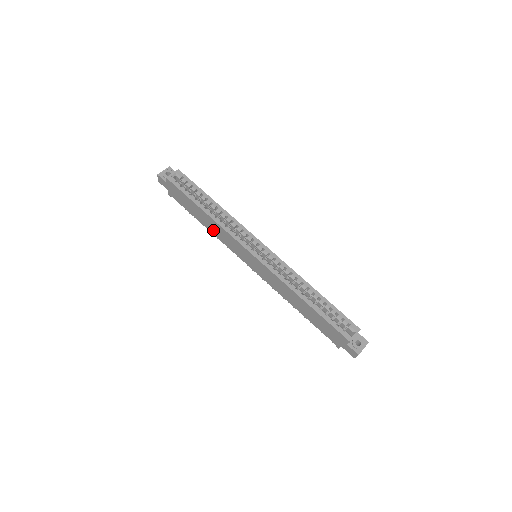
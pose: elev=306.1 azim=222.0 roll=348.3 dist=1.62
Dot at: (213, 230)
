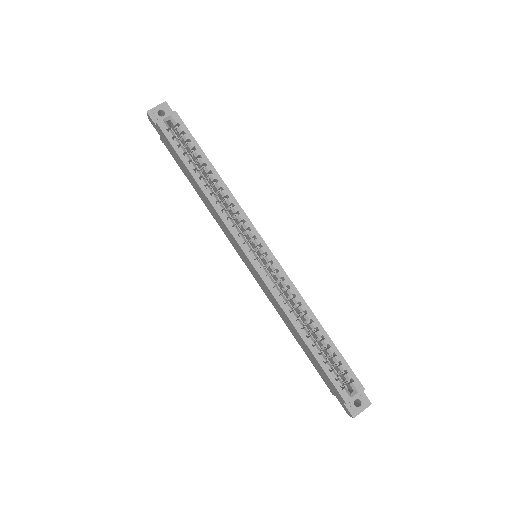
Dot at: (208, 206)
